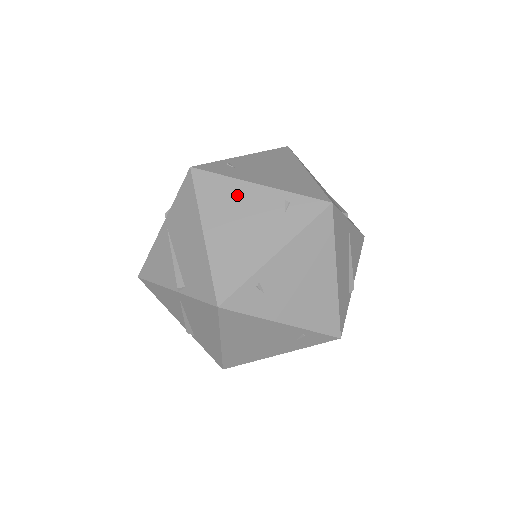
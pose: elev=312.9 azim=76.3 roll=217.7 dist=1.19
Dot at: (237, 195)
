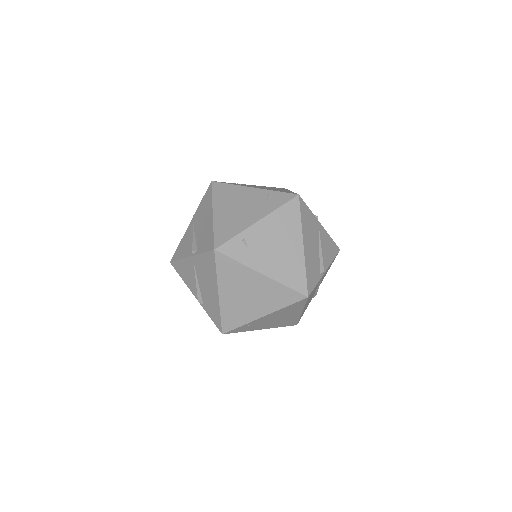
Dot at: (238, 193)
